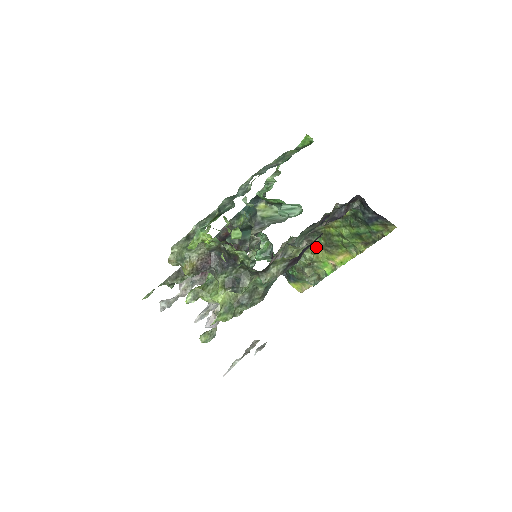
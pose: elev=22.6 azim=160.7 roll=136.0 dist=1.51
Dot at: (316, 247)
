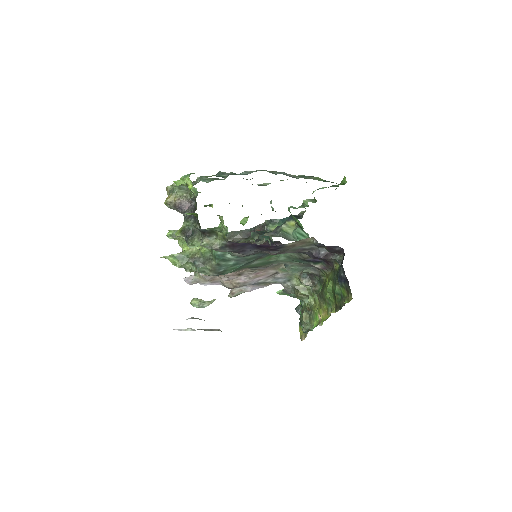
Dot at: (315, 292)
